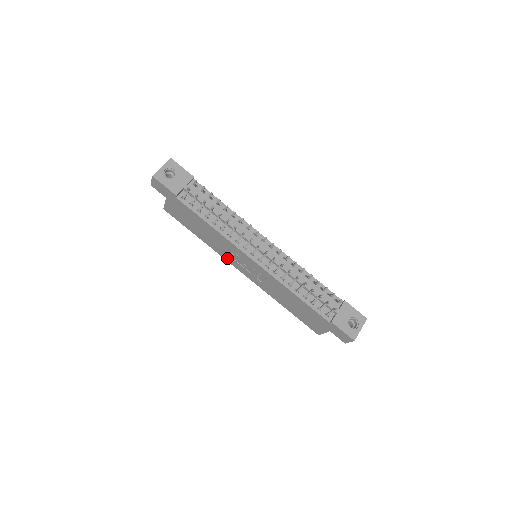
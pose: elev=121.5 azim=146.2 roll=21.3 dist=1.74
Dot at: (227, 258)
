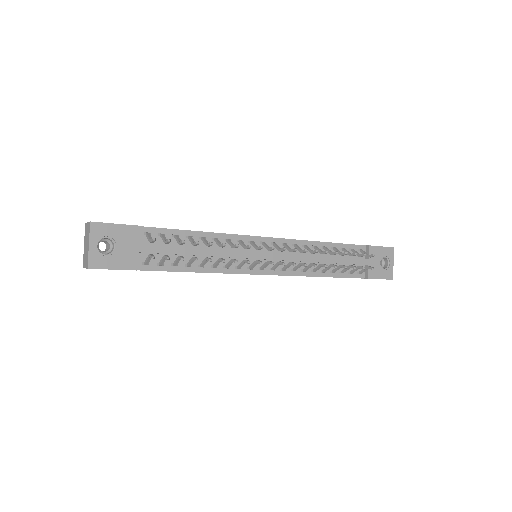
Dot at: occluded
